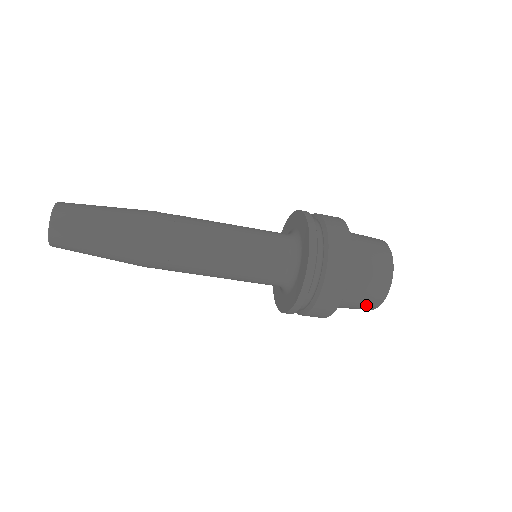
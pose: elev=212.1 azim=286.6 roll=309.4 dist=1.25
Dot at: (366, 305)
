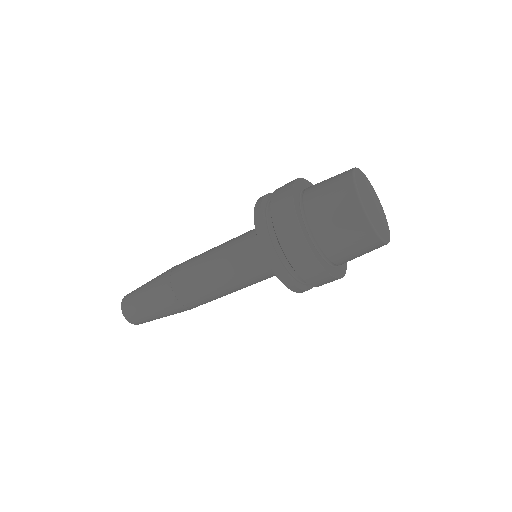
Dot at: (355, 231)
